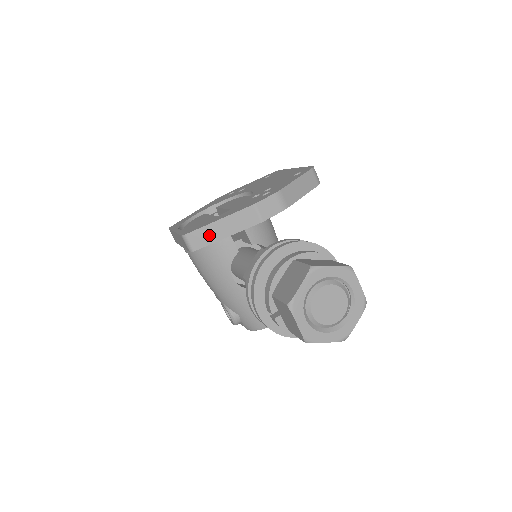
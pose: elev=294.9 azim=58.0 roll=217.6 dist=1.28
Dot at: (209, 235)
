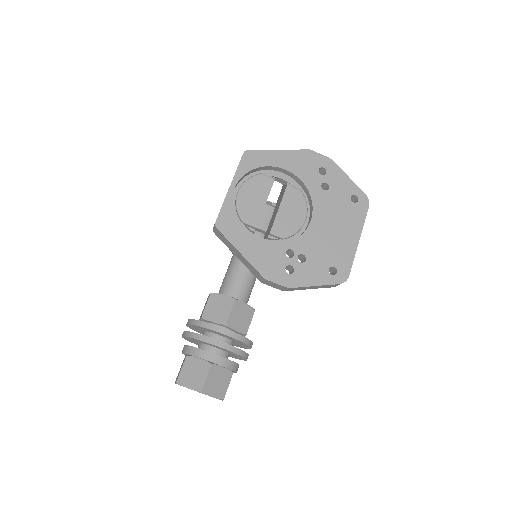
Dot at: (229, 245)
